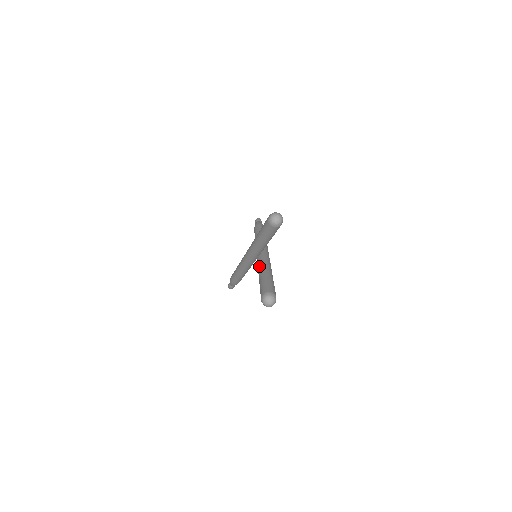
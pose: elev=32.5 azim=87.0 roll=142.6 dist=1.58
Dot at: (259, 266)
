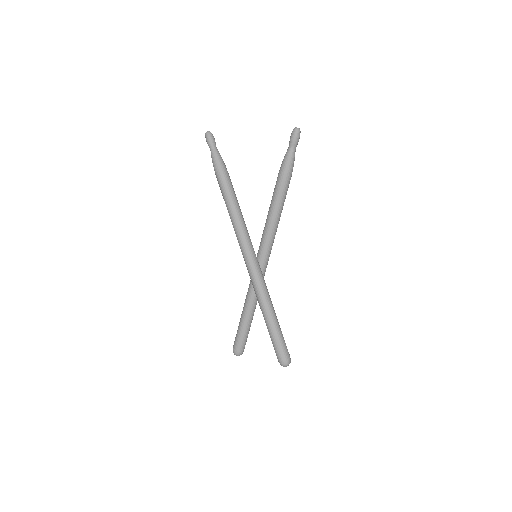
Dot at: (250, 301)
